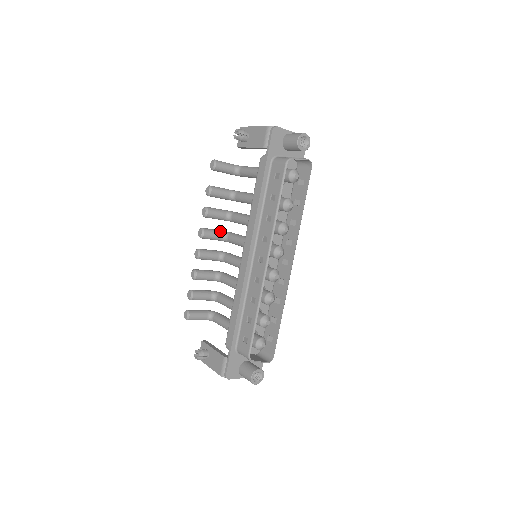
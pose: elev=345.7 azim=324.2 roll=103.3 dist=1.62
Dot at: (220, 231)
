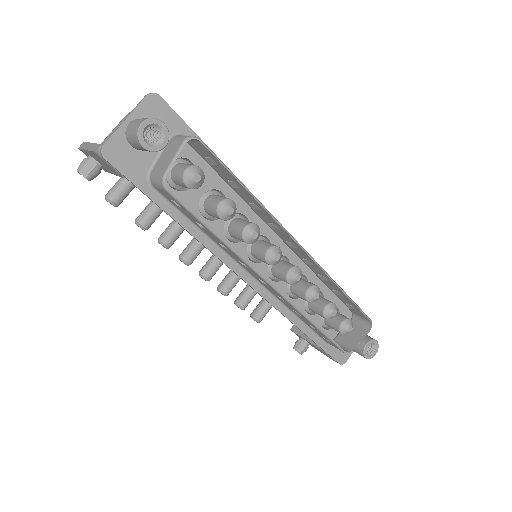
Dot at: occluded
